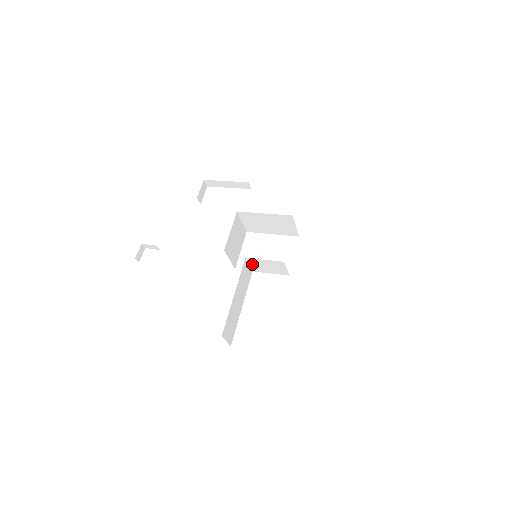
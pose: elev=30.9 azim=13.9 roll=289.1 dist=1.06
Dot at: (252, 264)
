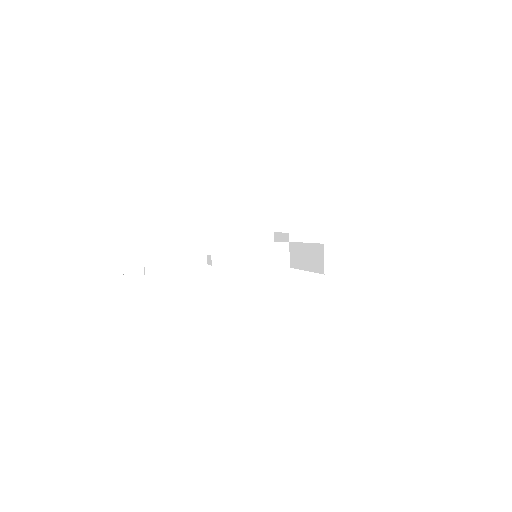
Dot at: (258, 255)
